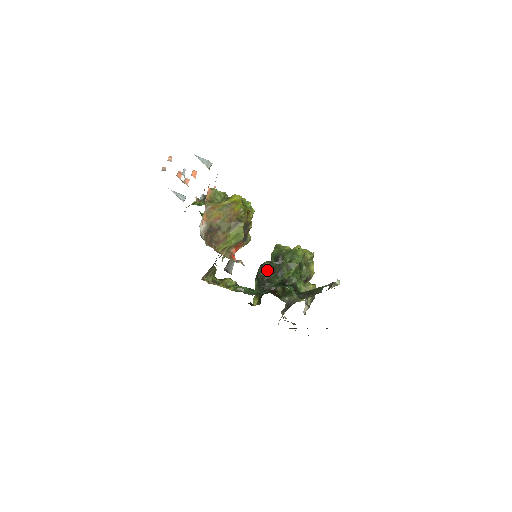
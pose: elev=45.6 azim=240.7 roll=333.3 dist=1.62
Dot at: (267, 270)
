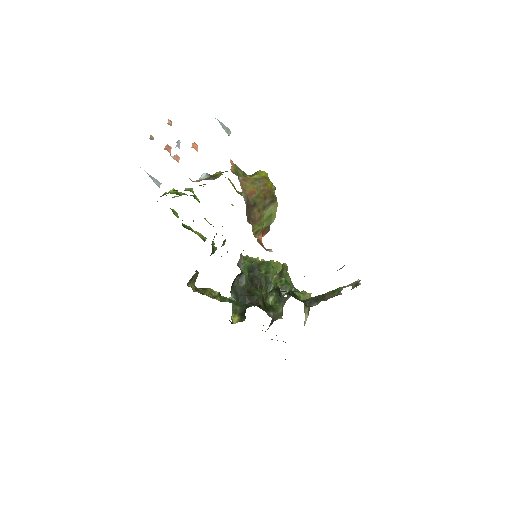
Dot at: (246, 281)
